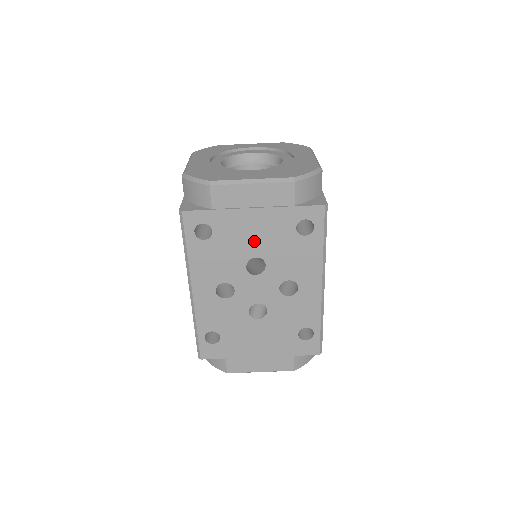
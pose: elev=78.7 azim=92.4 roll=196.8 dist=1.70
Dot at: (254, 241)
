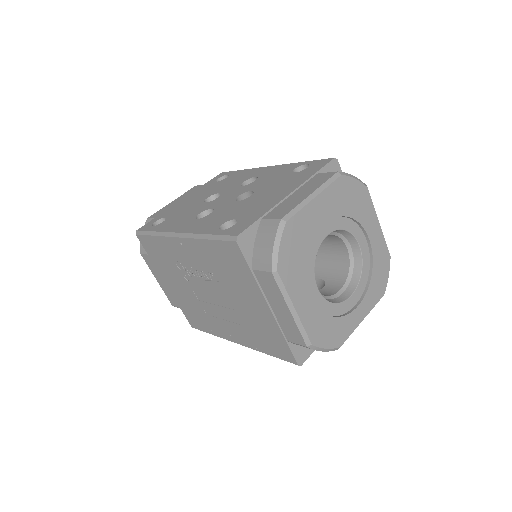
Dot at: (197, 199)
